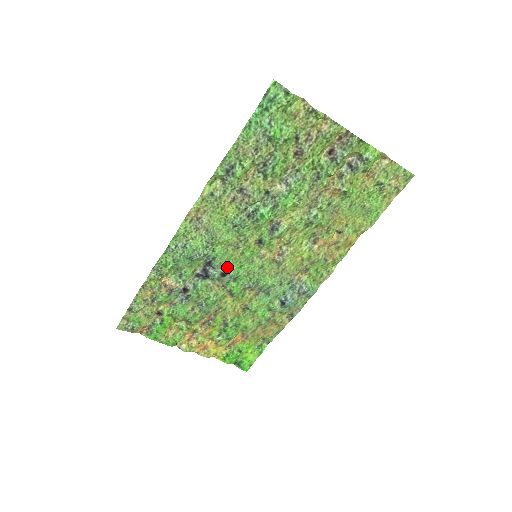
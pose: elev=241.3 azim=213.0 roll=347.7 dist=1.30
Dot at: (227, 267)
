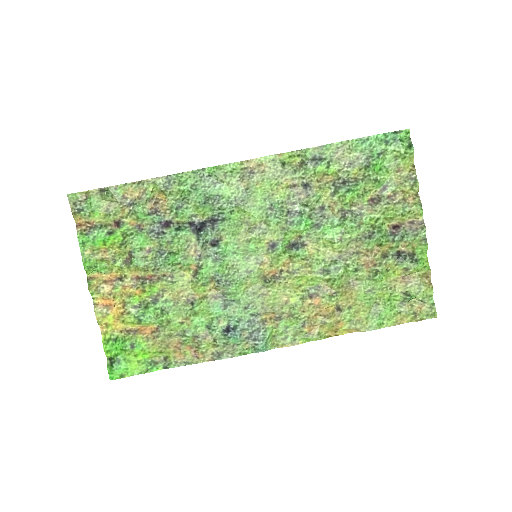
Dot at: (224, 240)
